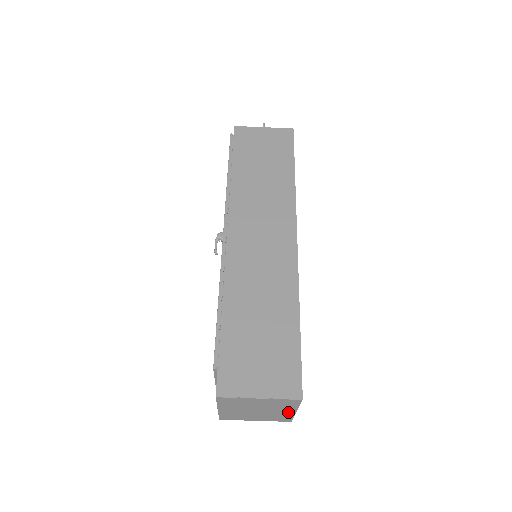
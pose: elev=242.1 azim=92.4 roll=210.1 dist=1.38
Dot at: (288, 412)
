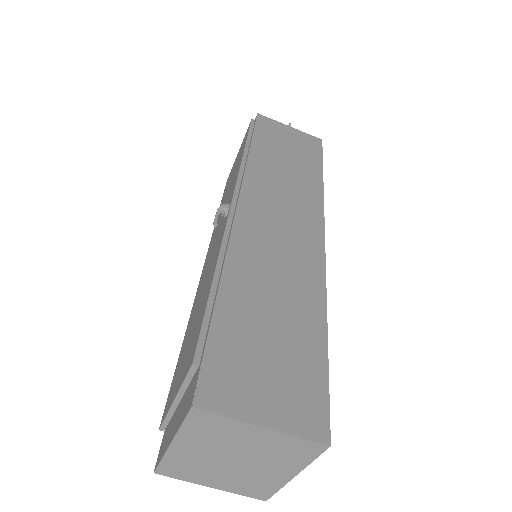
Dot at: (280, 475)
